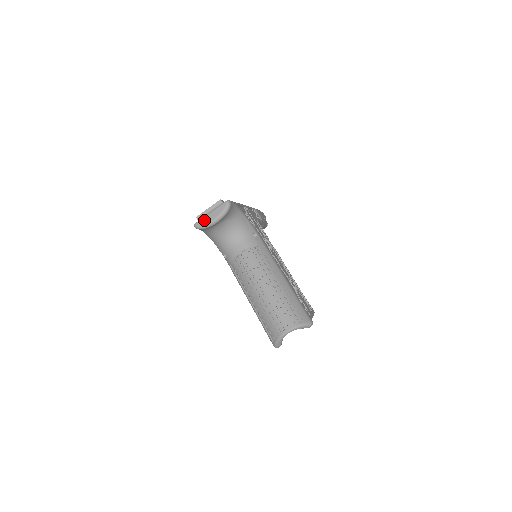
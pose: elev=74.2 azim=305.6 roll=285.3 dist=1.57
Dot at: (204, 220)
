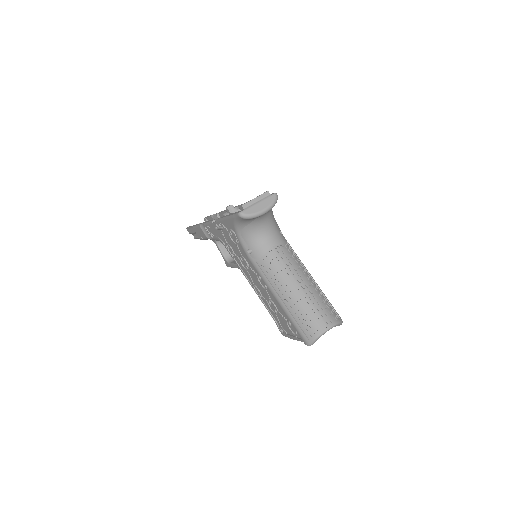
Dot at: (252, 209)
